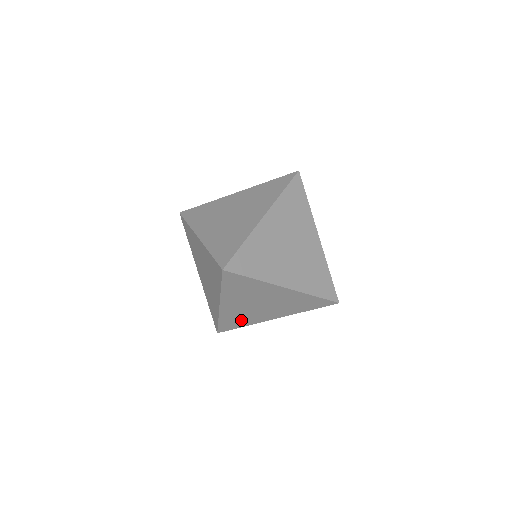
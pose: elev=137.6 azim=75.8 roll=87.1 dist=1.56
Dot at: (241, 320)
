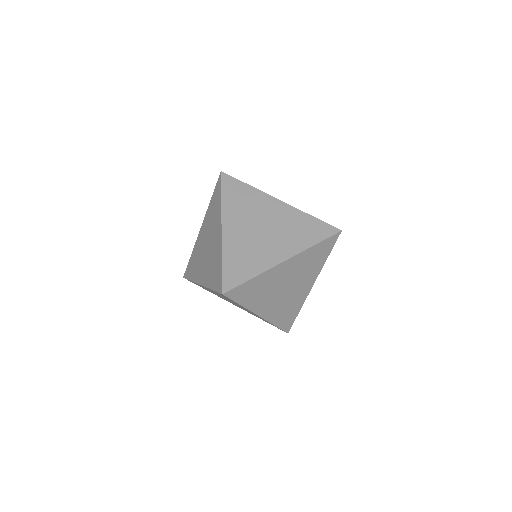
Dot at: occluded
